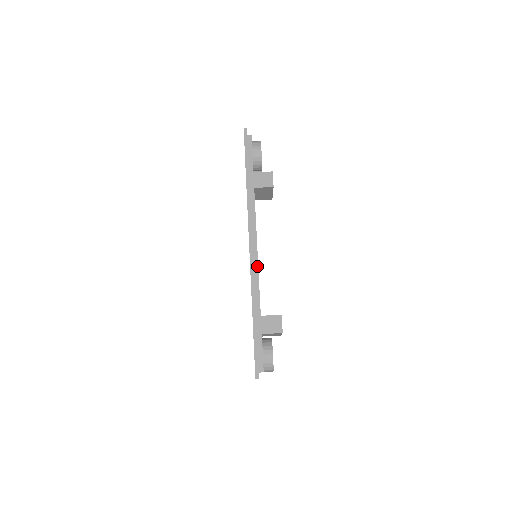
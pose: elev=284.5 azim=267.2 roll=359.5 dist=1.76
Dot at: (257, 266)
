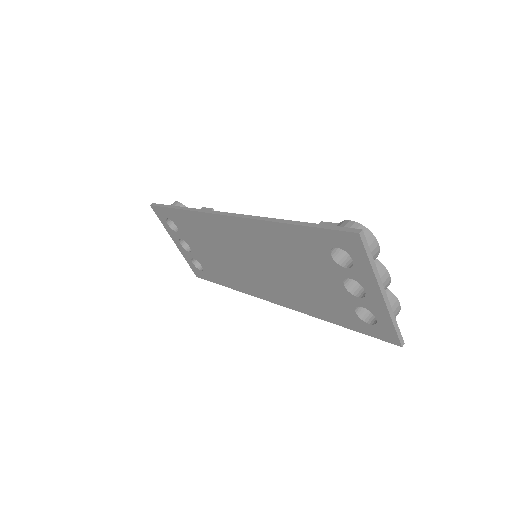
Dot at: occluded
